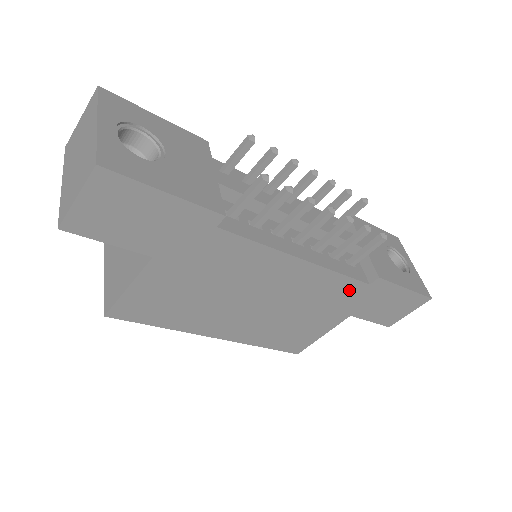
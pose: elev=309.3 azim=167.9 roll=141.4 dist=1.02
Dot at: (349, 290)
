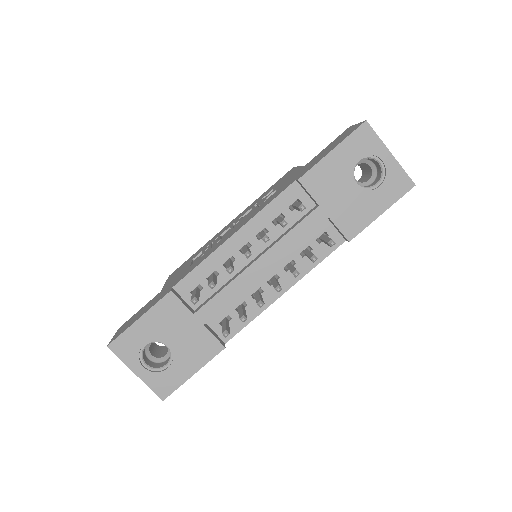
Dot at: occluded
